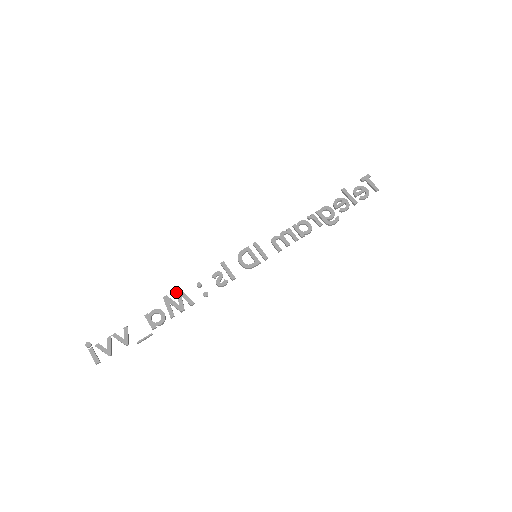
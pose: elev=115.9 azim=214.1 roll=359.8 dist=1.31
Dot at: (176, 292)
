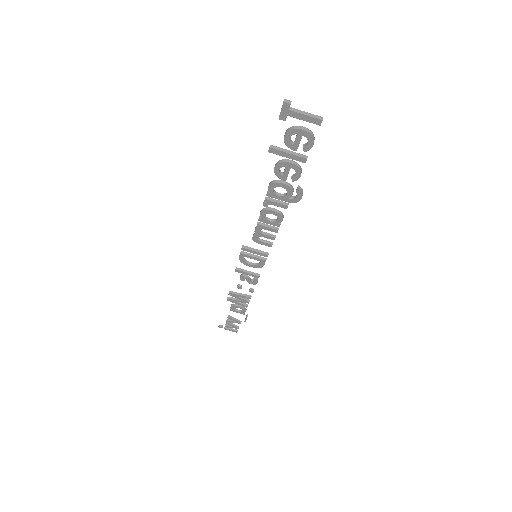
Dot at: occluded
